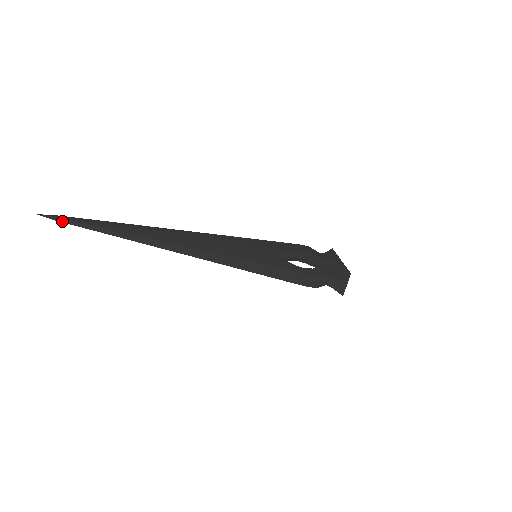
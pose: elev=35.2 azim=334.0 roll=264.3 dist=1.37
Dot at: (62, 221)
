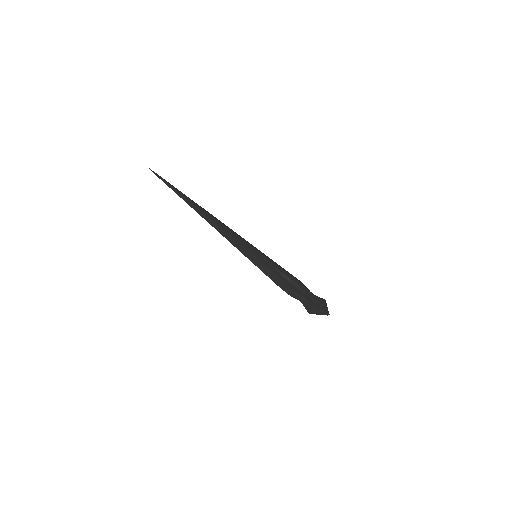
Dot at: (157, 175)
